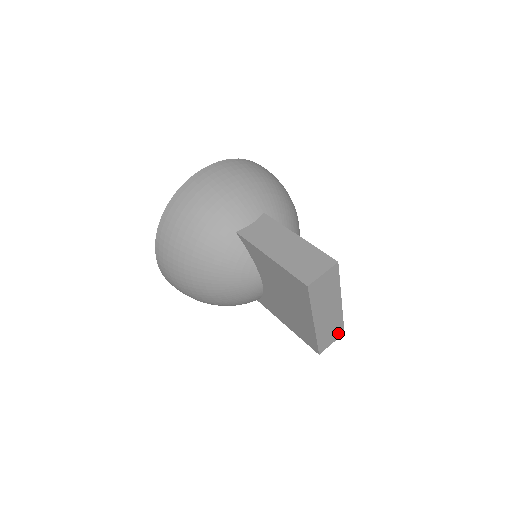
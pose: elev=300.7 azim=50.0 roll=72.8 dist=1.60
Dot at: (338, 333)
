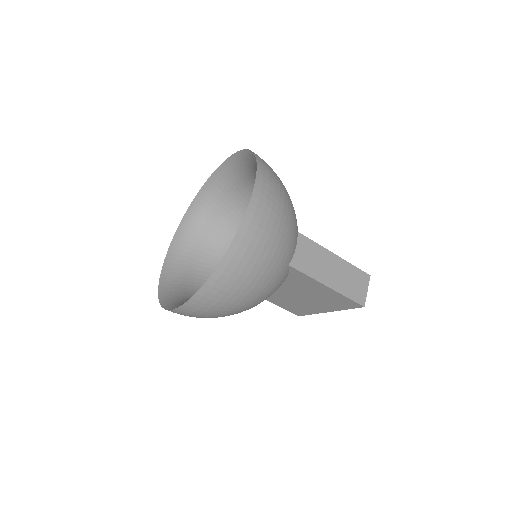
Dot at: occluded
